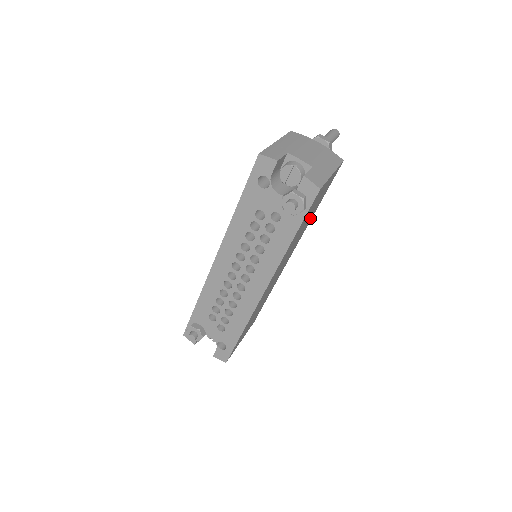
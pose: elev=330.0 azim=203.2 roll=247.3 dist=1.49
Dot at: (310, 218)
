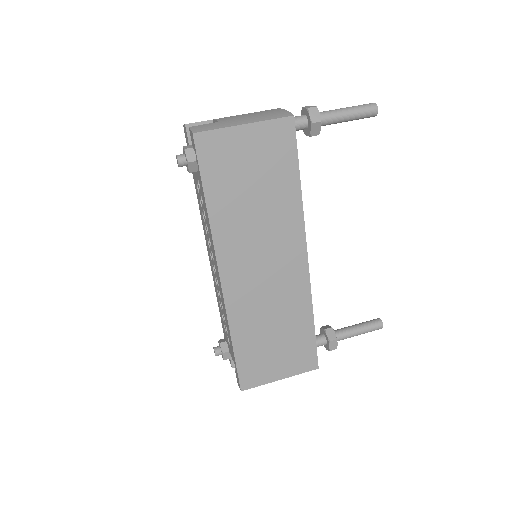
Dot at: (284, 198)
